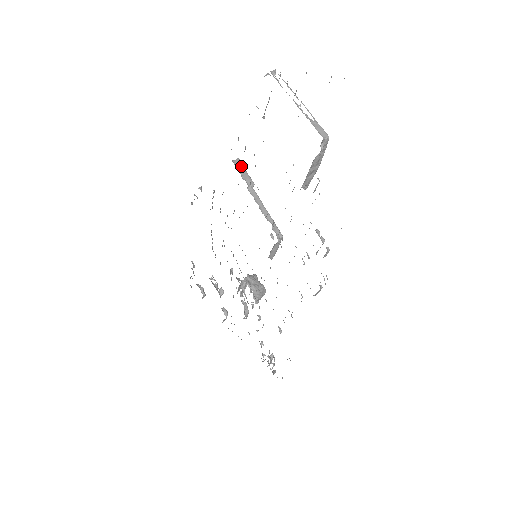
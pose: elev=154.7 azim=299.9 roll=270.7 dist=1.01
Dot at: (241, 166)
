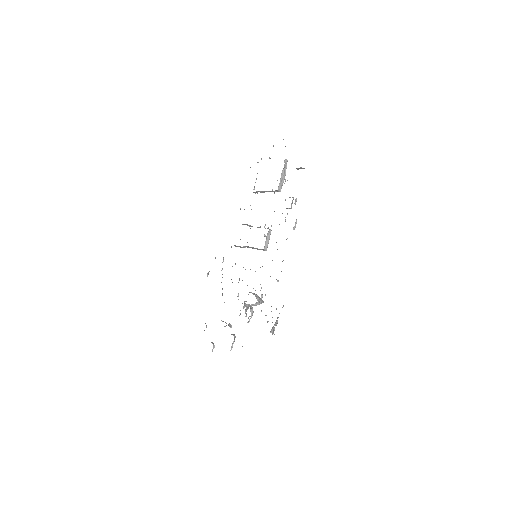
Dot at: occluded
